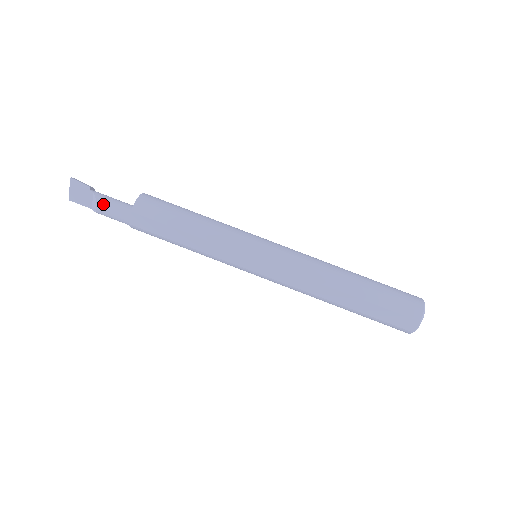
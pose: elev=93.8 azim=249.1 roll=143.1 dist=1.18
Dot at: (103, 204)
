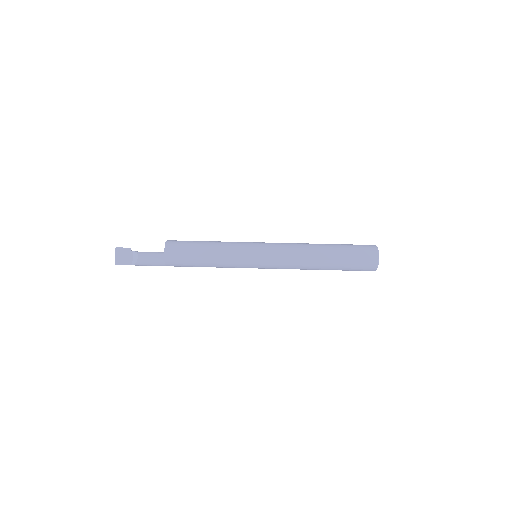
Dot at: (142, 253)
